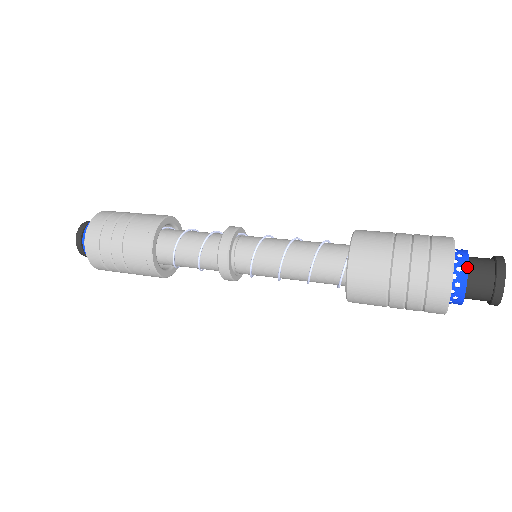
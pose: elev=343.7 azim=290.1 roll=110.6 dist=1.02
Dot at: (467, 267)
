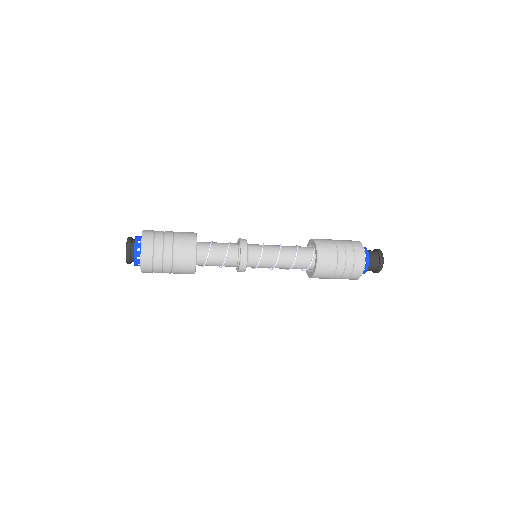
Dot at: (369, 254)
